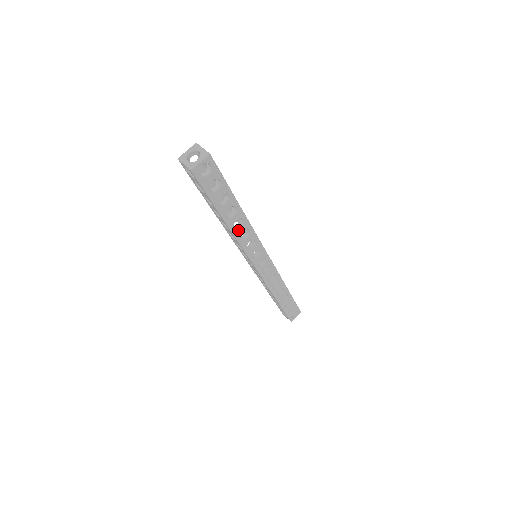
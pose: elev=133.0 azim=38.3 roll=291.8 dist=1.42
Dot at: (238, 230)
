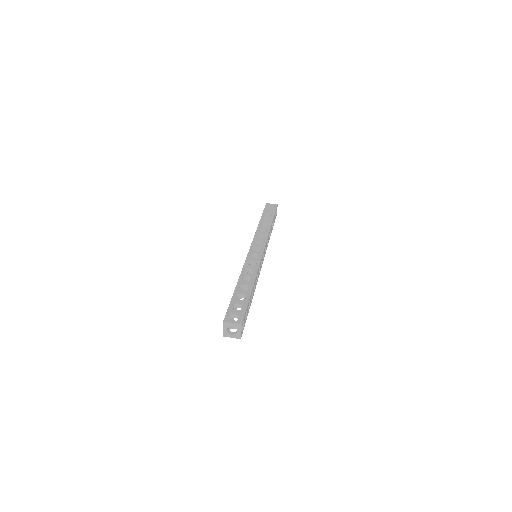
Dot at: (255, 286)
